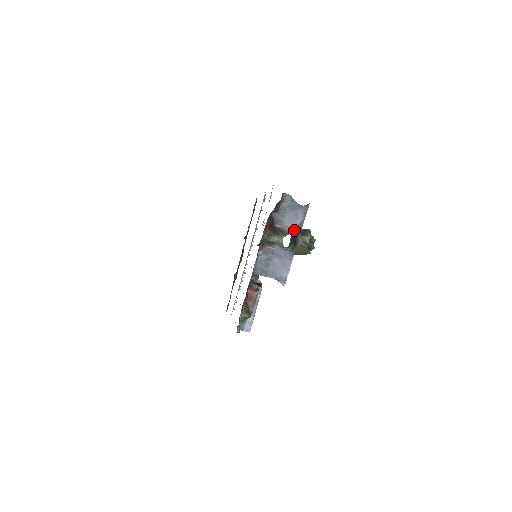
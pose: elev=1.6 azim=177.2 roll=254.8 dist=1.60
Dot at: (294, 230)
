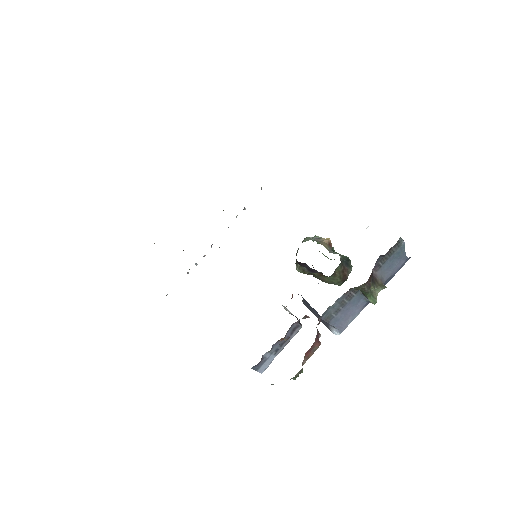
Dot at: (385, 281)
